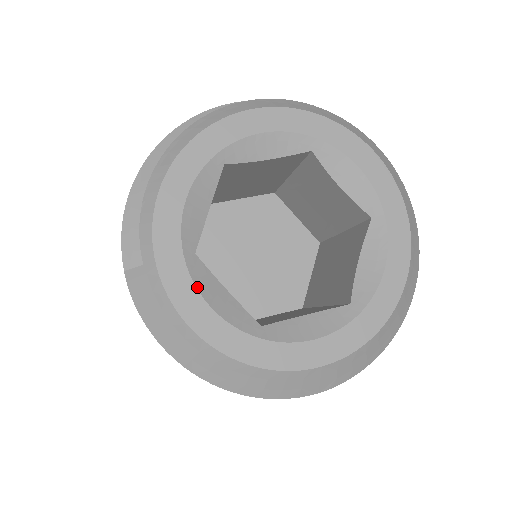
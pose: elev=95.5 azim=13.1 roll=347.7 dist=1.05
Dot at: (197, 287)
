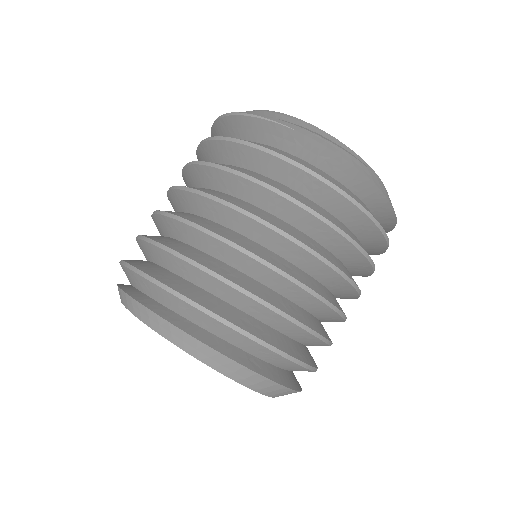
Dot at: occluded
